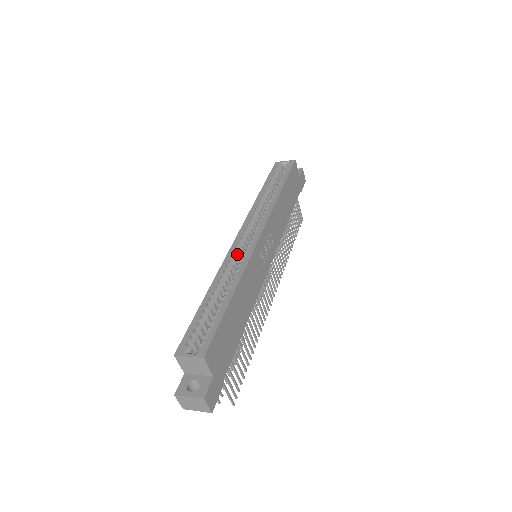
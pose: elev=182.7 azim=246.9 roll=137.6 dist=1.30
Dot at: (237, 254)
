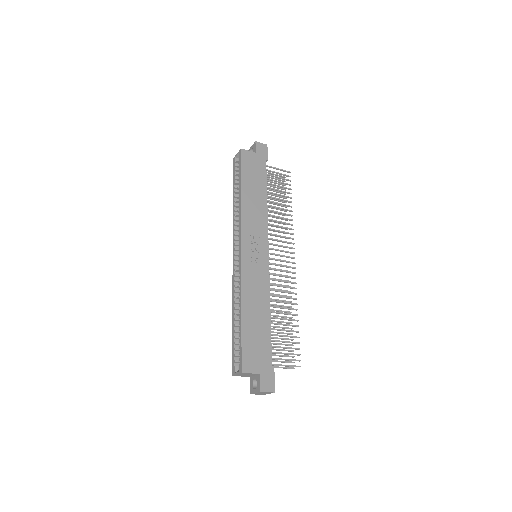
Dot at: (237, 274)
